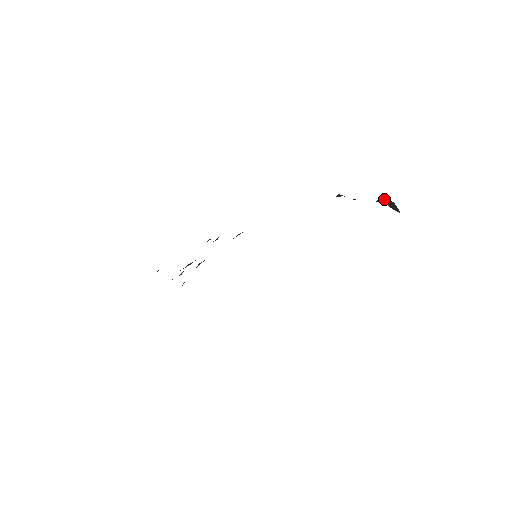
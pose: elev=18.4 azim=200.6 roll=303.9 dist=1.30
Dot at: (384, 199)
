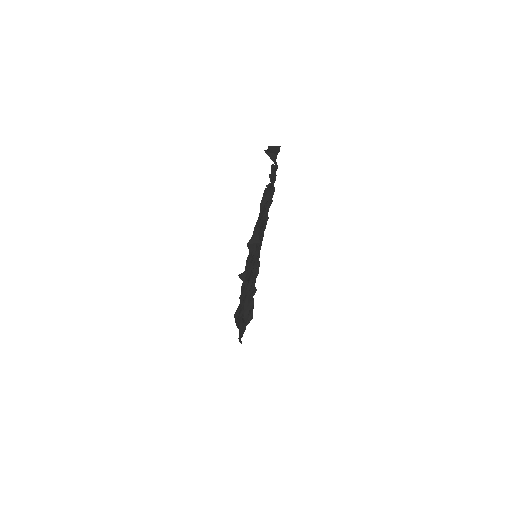
Dot at: (271, 154)
